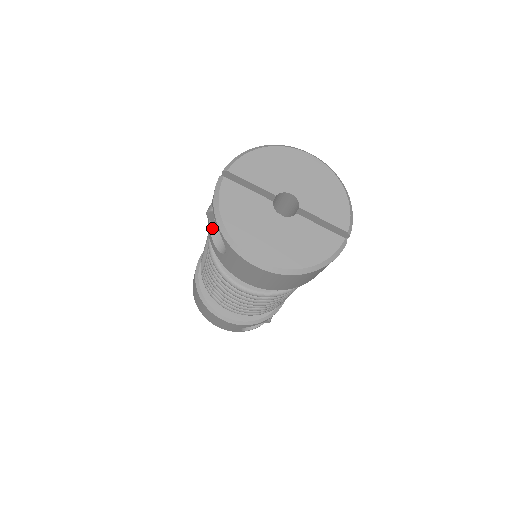
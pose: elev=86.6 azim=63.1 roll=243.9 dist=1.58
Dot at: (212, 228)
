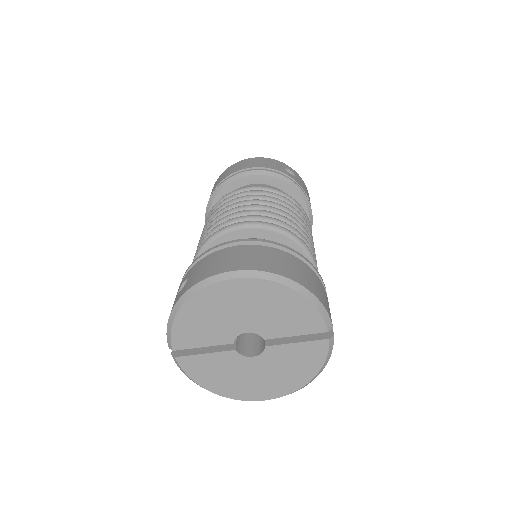
Dot at: occluded
